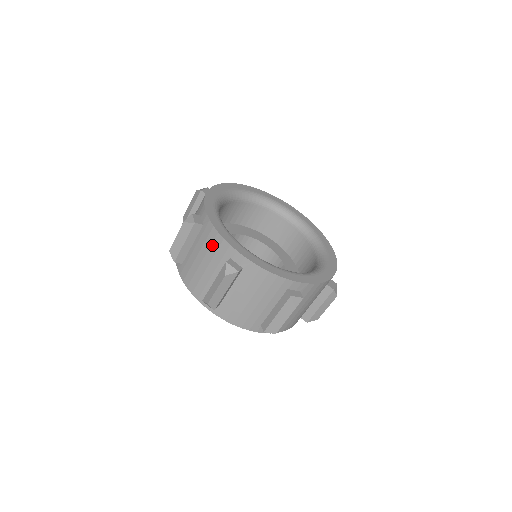
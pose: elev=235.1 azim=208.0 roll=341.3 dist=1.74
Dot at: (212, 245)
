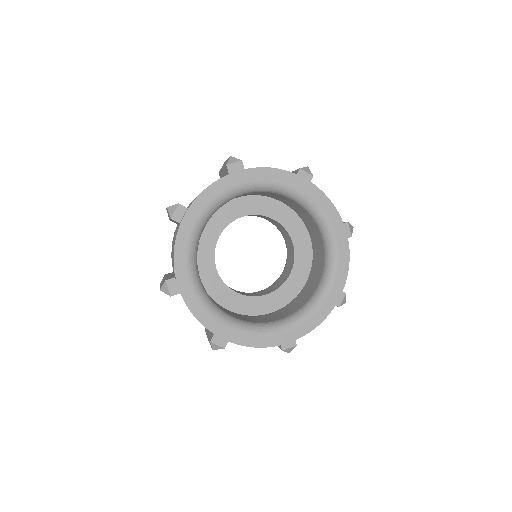
Dot at: occluded
